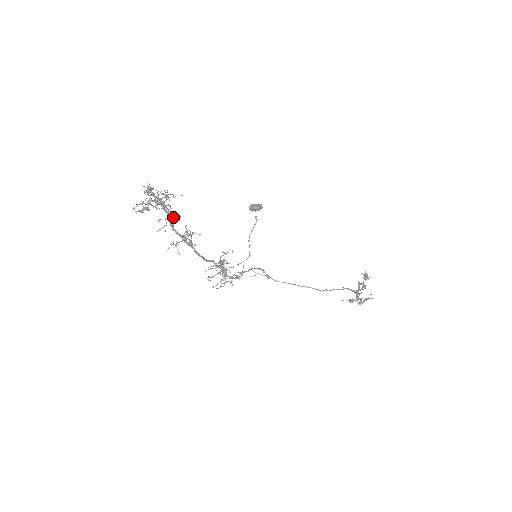
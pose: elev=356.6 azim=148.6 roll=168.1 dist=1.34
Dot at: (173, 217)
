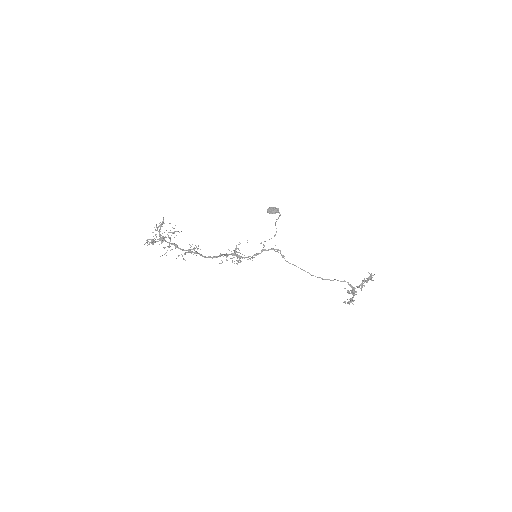
Dot at: (174, 245)
